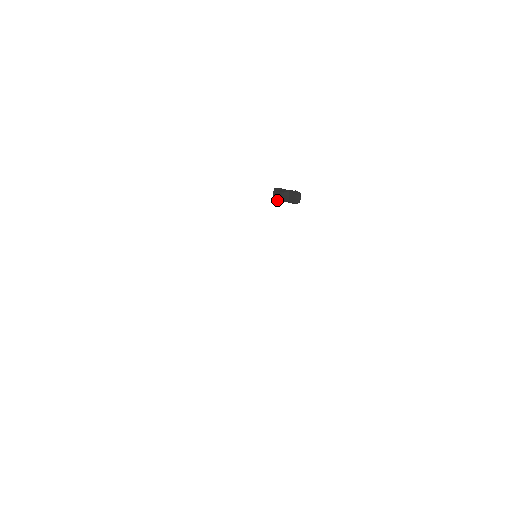
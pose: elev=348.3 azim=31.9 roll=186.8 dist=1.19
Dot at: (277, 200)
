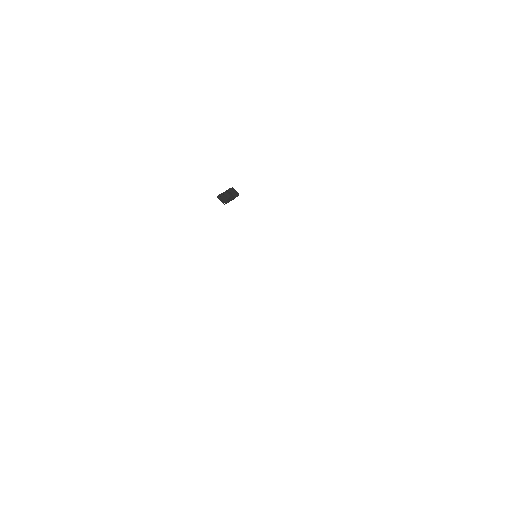
Dot at: (228, 201)
